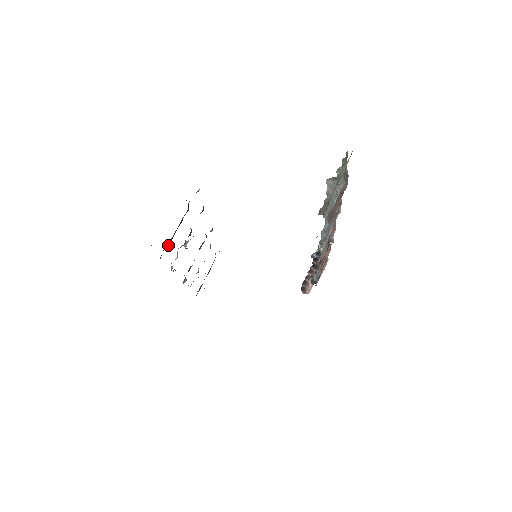
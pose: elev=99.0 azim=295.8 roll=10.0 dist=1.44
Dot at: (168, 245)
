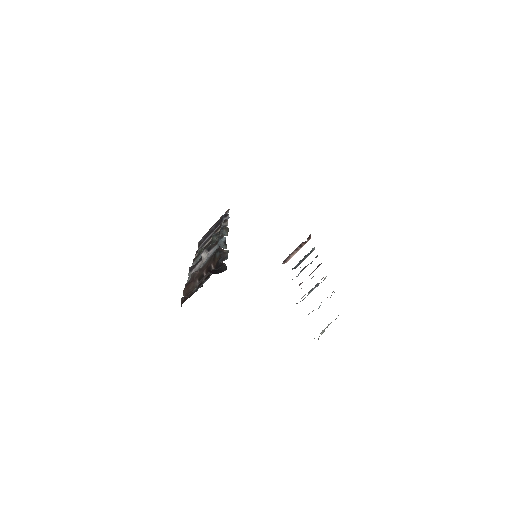
Dot at: (191, 277)
